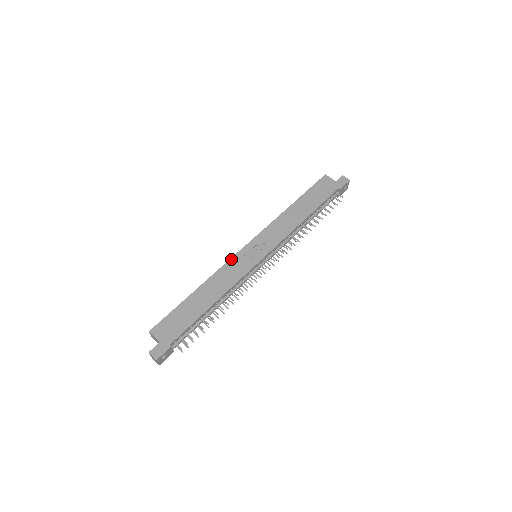
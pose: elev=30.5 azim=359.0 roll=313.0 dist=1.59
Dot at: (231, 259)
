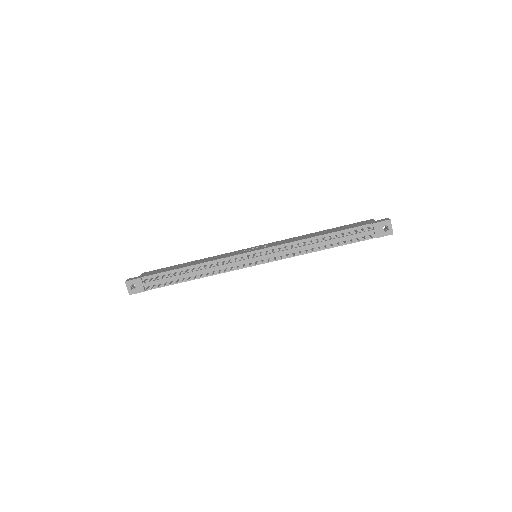
Dot at: (234, 251)
